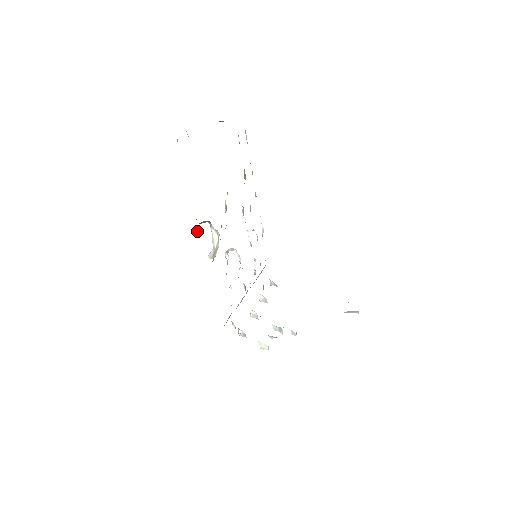
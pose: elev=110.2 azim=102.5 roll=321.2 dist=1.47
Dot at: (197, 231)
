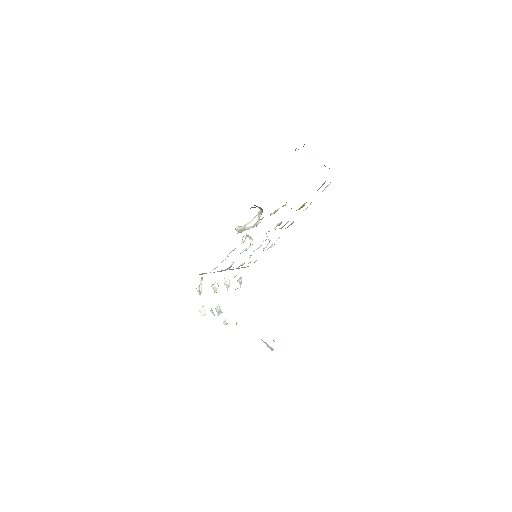
Dot at: (250, 208)
